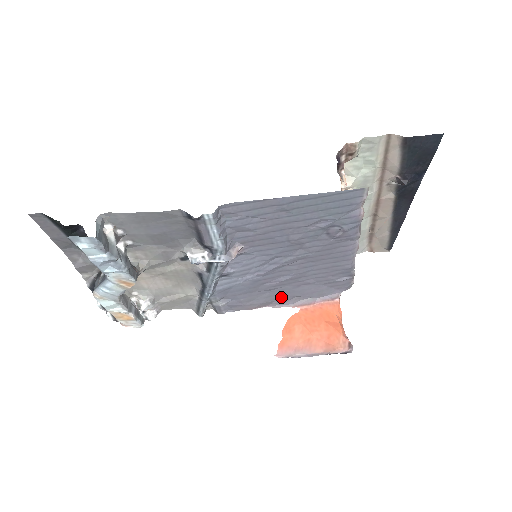
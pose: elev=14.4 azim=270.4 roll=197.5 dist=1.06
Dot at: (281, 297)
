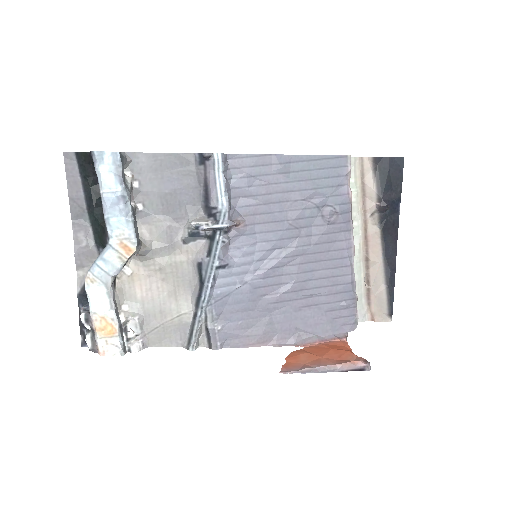
Dot at: (282, 328)
